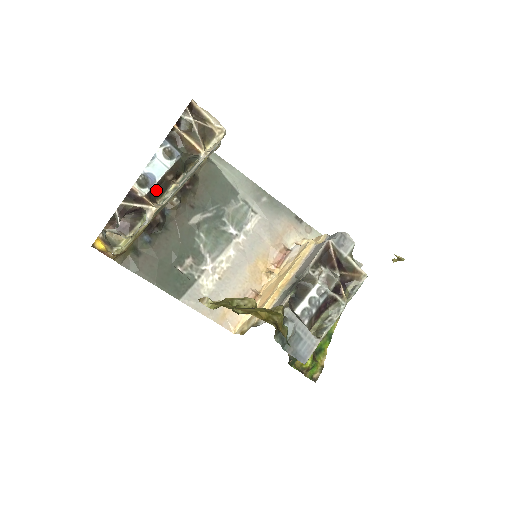
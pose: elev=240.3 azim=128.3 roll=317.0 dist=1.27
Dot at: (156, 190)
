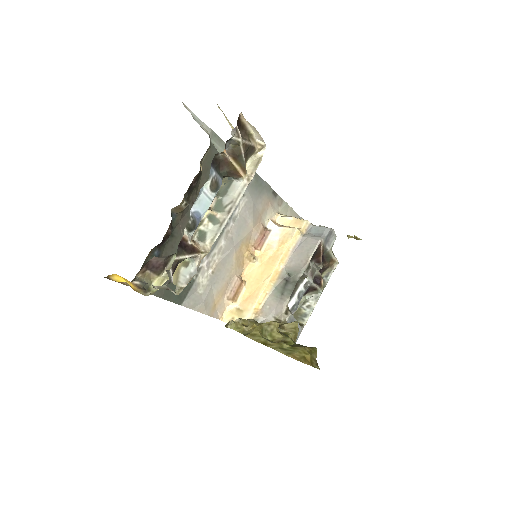
Dot at: occluded
